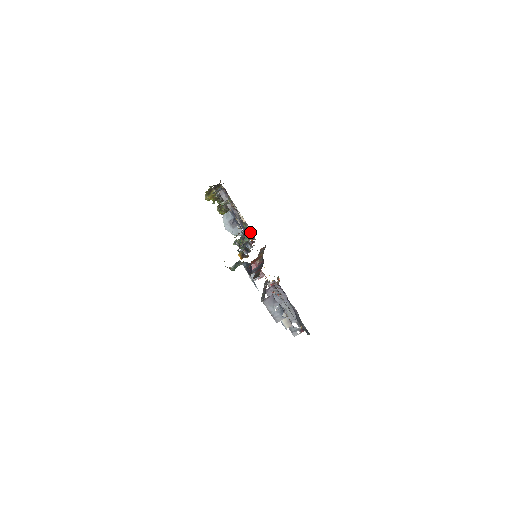
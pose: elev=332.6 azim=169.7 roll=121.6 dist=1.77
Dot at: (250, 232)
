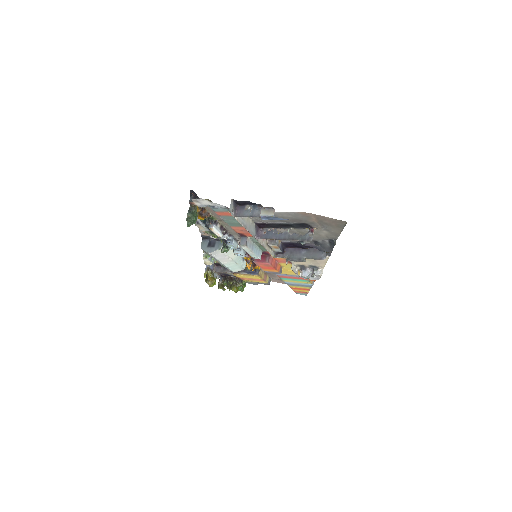
Dot at: occluded
